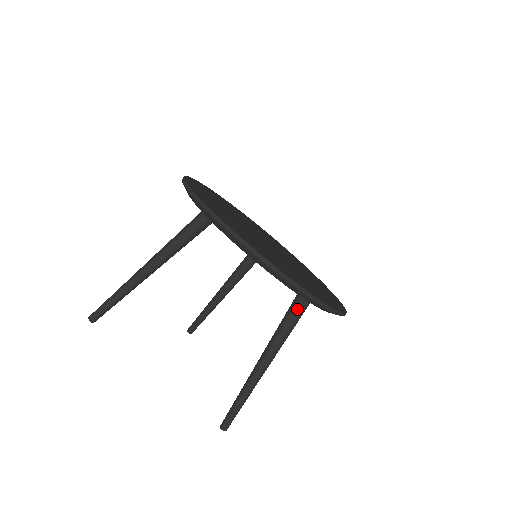
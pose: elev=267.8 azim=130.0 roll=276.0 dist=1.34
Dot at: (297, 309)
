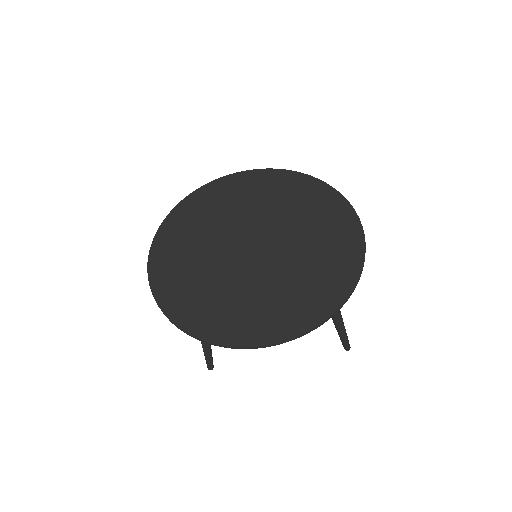
Dot at: occluded
